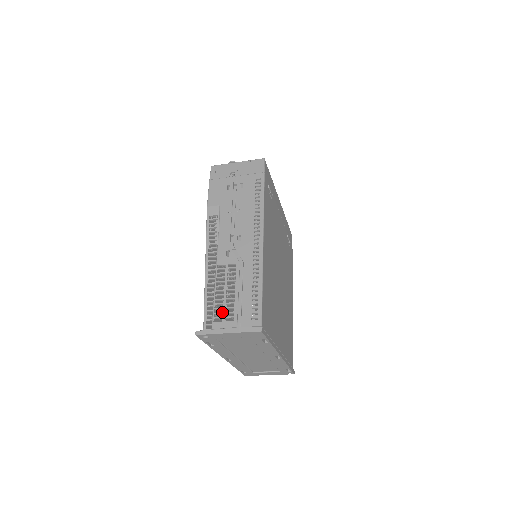
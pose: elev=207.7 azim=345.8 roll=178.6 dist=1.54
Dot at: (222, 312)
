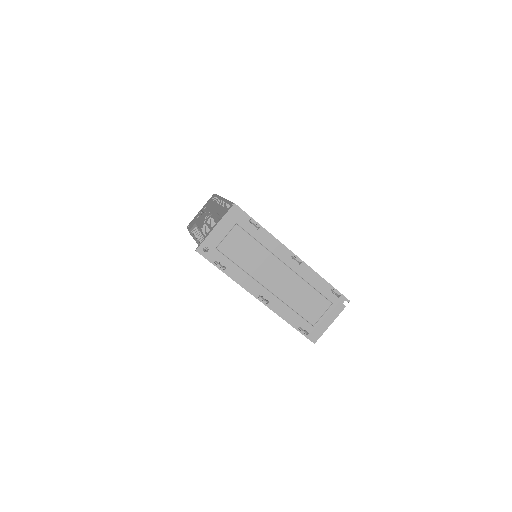
Dot at: (209, 229)
